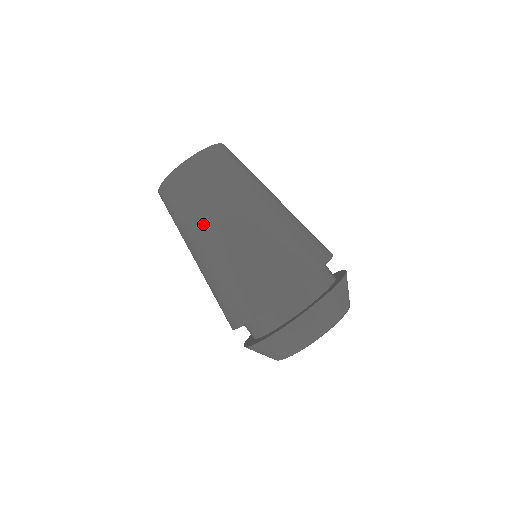
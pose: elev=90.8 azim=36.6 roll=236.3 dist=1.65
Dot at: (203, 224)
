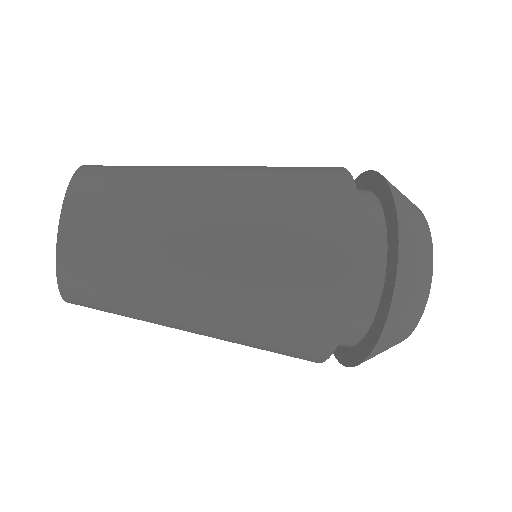
Dot at: (164, 304)
